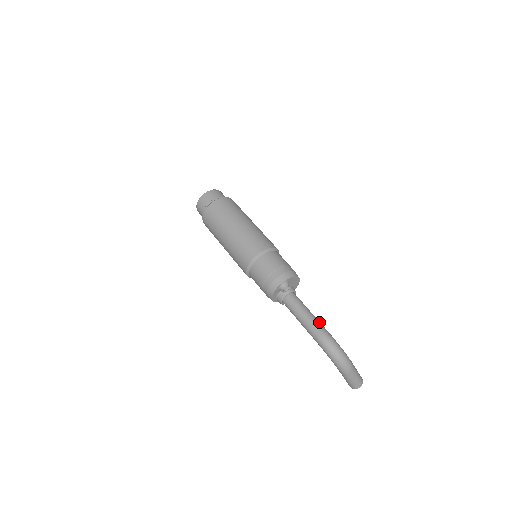
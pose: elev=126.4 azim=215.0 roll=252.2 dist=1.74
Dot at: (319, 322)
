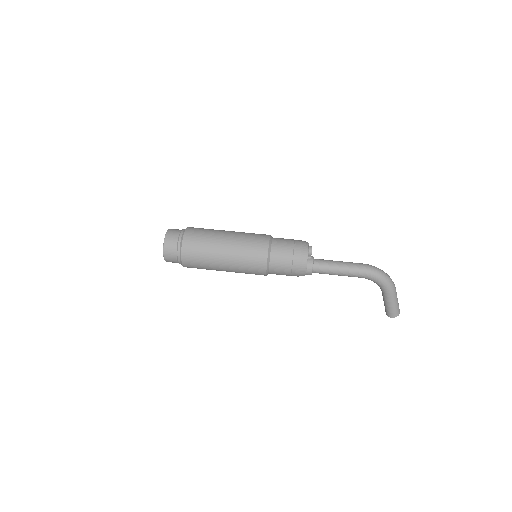
Dot at: occluded
